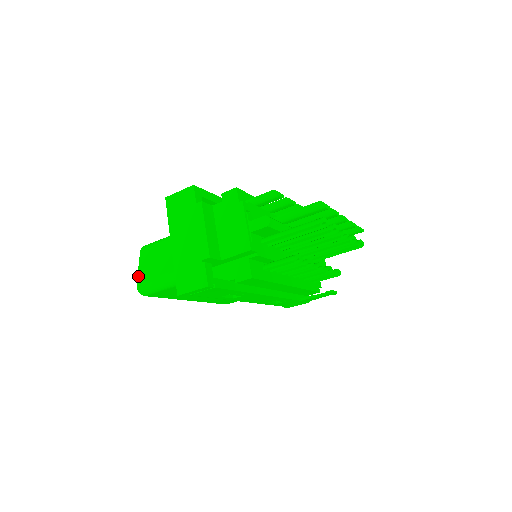
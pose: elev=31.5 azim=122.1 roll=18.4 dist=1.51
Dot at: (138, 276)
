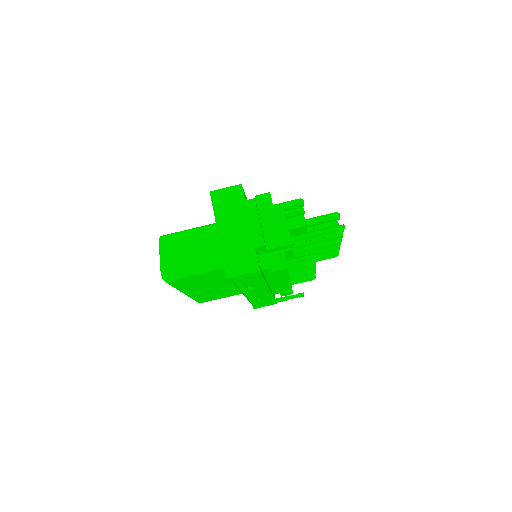
Dot at: (162, 262)
